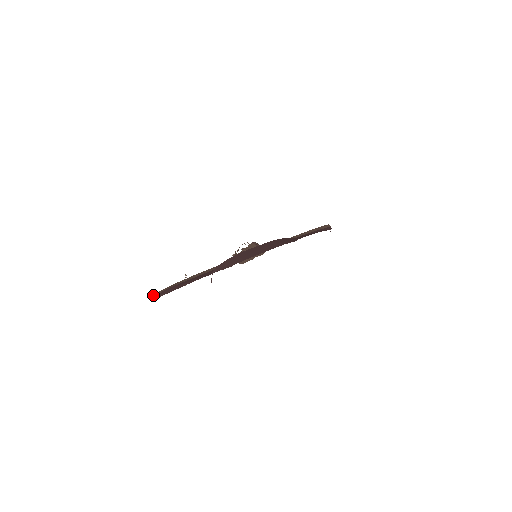
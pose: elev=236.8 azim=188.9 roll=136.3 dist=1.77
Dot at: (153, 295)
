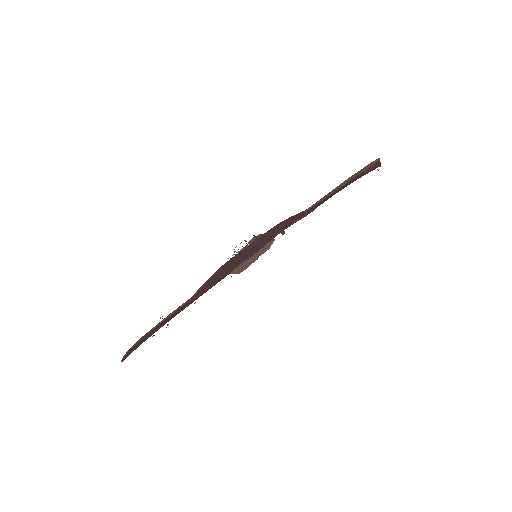
Dot at: (125, 354)
